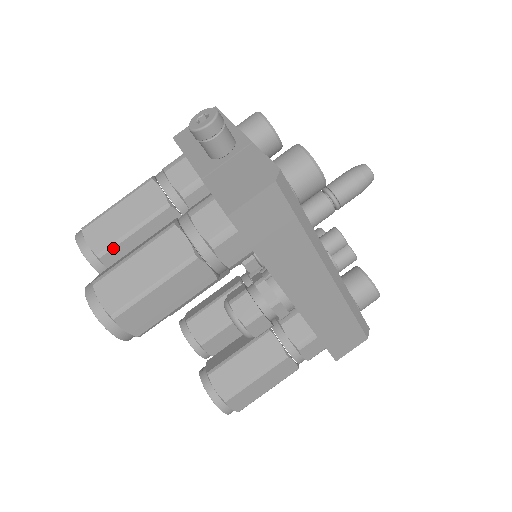
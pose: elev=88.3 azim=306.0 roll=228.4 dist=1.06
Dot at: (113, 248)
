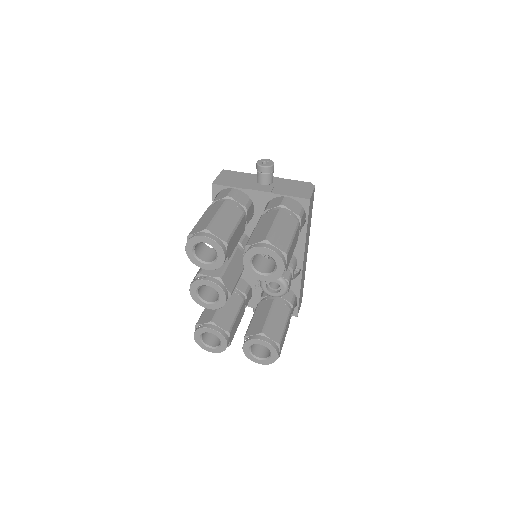
Dot at: (231, 238)
